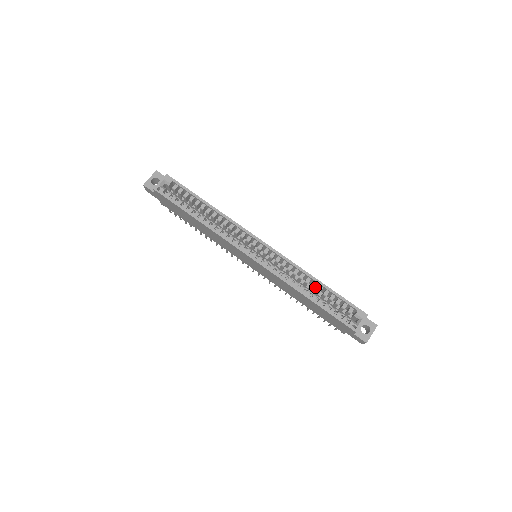
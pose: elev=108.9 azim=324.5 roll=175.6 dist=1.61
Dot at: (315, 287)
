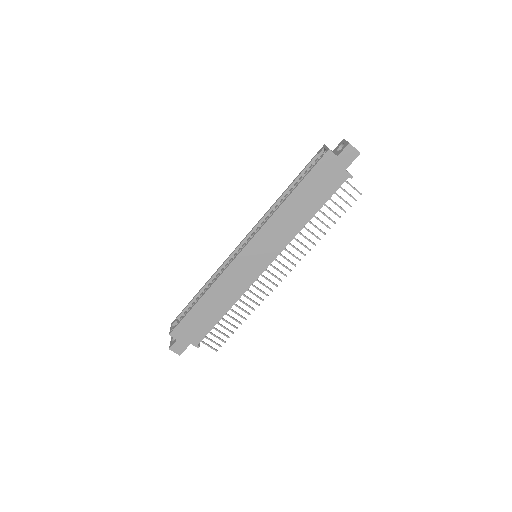
Dot at: occluded
